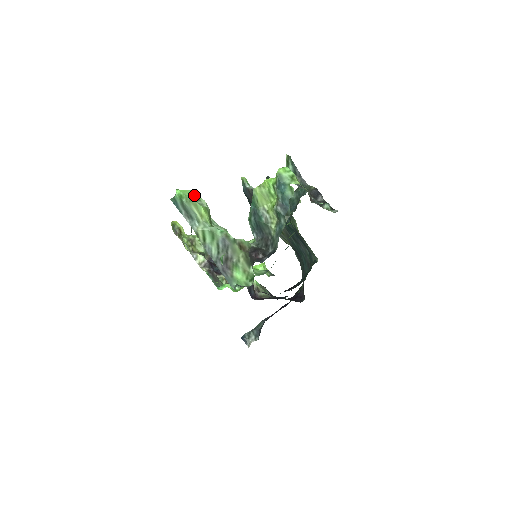
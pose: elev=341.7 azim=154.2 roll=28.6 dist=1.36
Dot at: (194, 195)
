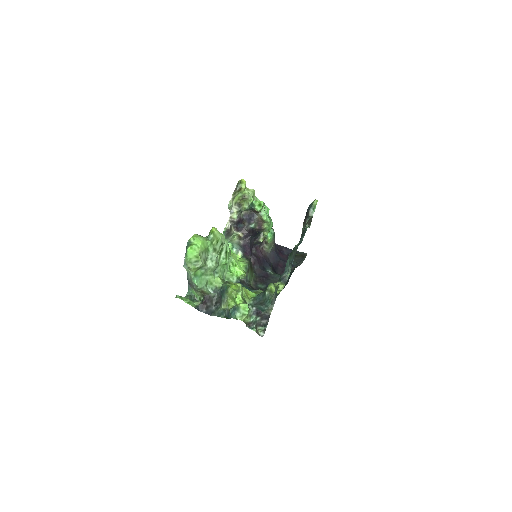
Dot at: (197, 257)
